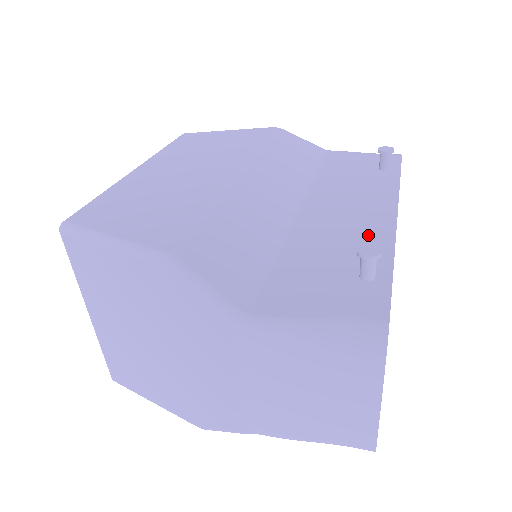
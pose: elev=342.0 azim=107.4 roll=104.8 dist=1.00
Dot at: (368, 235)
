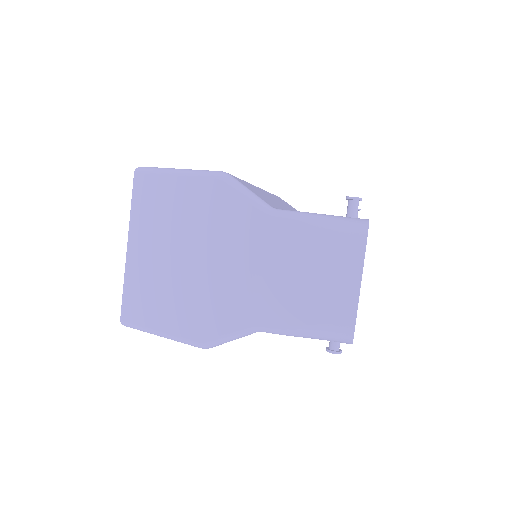
Dot at: occluded
